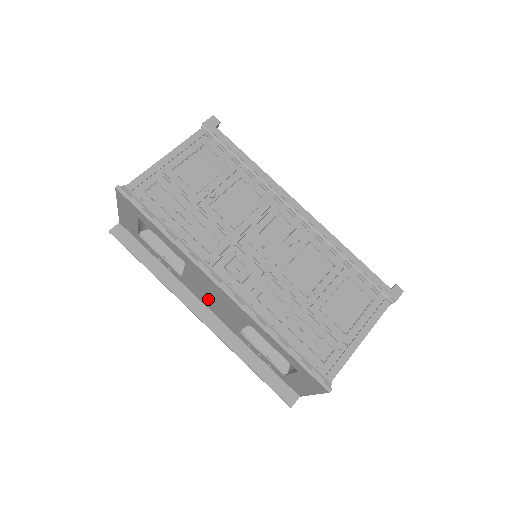
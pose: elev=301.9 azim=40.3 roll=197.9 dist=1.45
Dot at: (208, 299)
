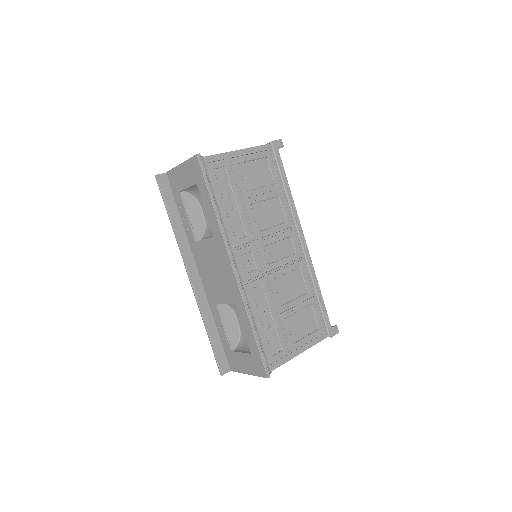
Dot at: (208, 269)
